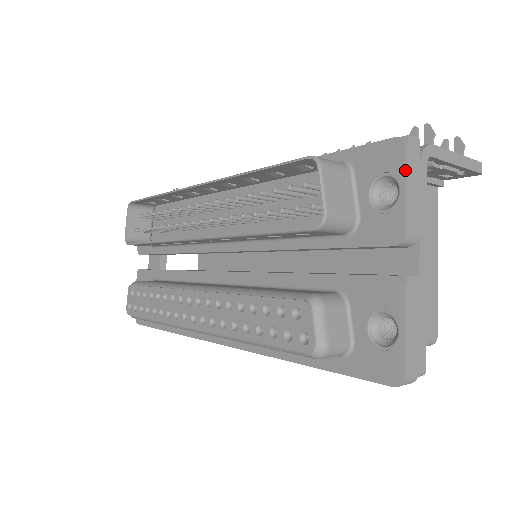
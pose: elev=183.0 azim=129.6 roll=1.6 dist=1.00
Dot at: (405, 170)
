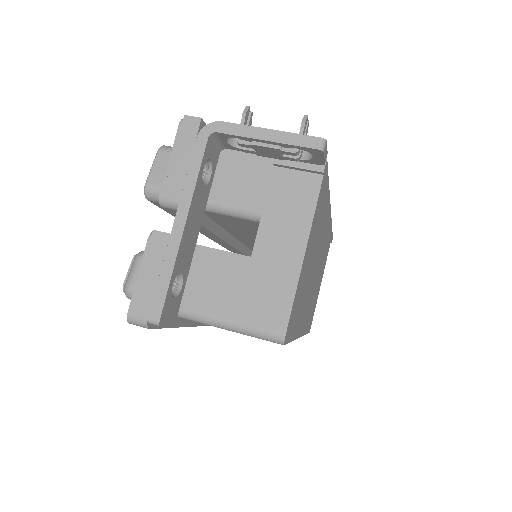
Dot at: (174, 143)
